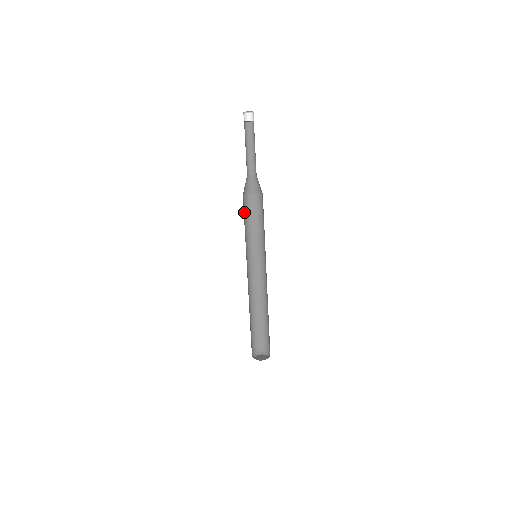
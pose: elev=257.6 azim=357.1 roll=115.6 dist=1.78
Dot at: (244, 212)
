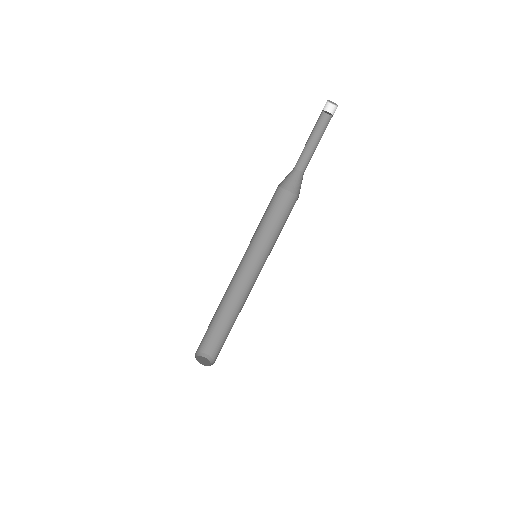
Dot at: (277, 207)
